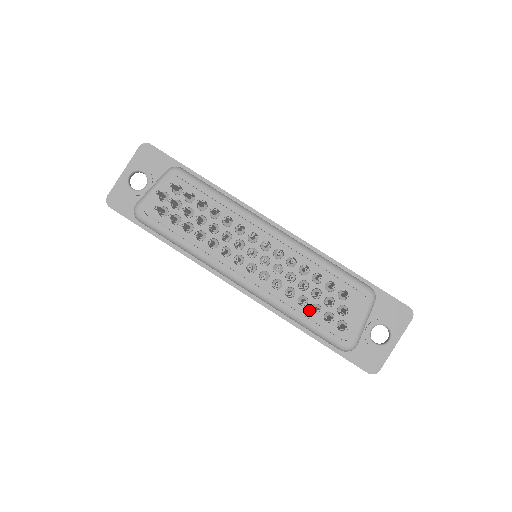
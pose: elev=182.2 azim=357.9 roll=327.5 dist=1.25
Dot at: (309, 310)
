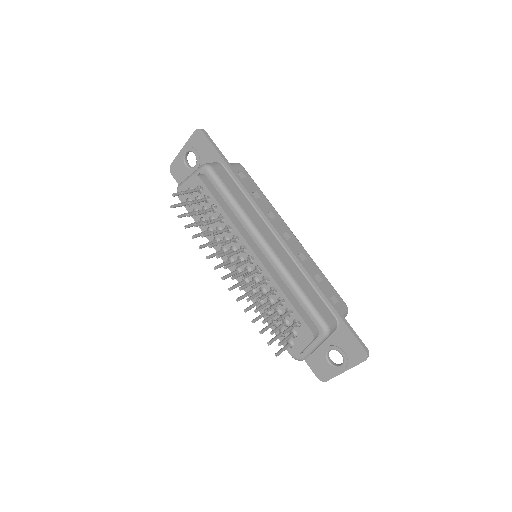
Dot at: (270, 321)
